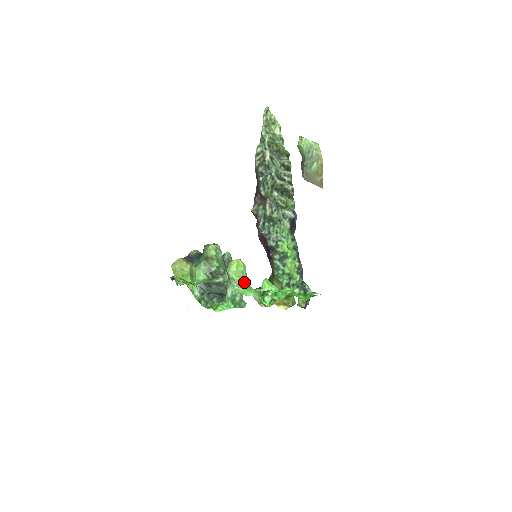
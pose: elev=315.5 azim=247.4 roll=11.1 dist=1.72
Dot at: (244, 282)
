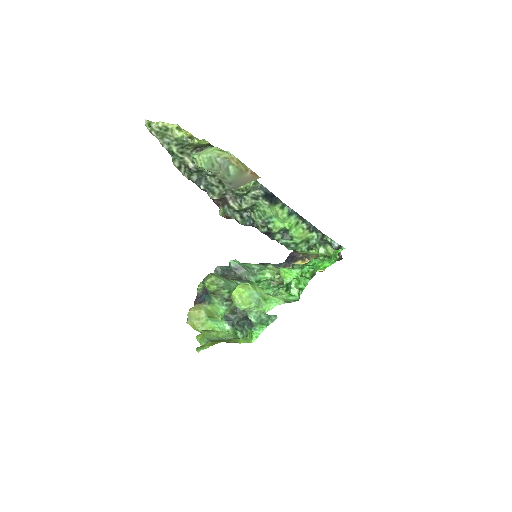
Dot at: (258, 302)
